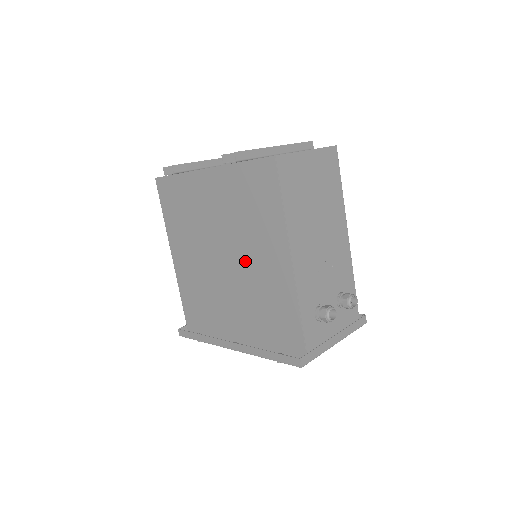
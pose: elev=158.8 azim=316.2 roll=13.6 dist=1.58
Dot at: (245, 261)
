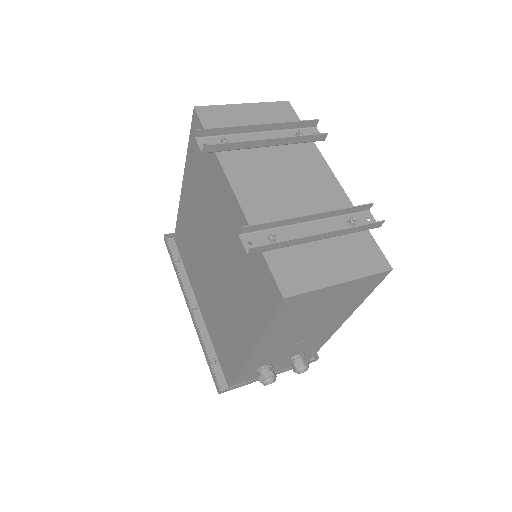
Dot at: (225, 290)
